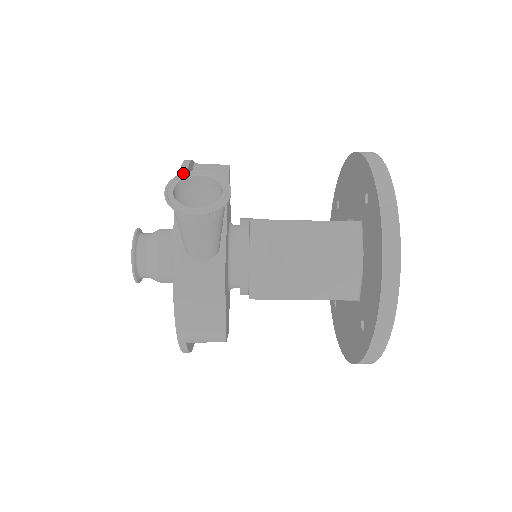
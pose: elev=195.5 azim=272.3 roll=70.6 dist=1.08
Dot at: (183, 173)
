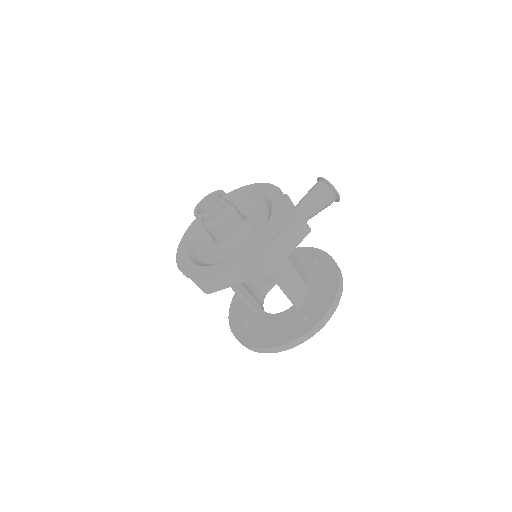
Dot at: occluded
